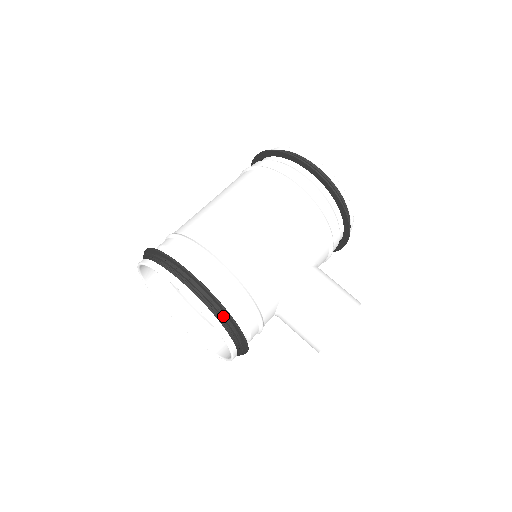
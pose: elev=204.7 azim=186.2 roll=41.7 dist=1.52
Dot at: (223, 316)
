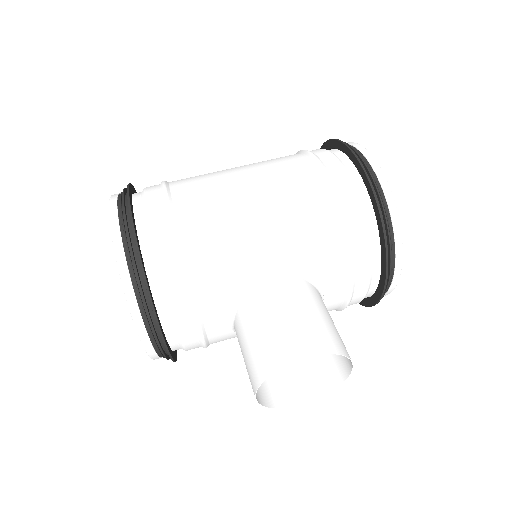
Dot at: (135, 264)
